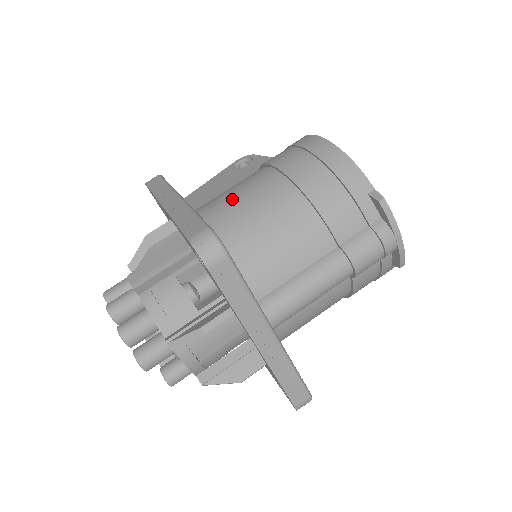
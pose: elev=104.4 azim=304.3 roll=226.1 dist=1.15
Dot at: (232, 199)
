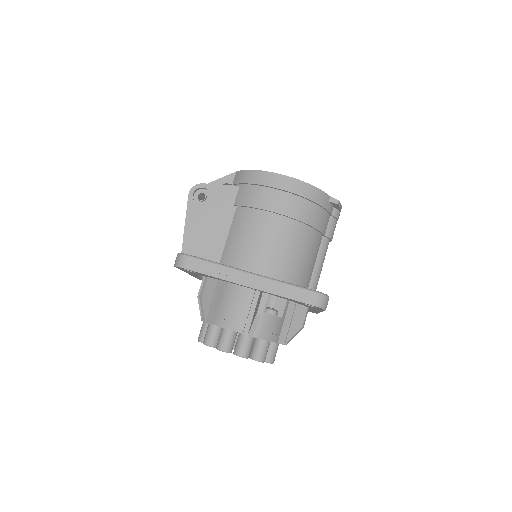
Dot at: (266, 249)
